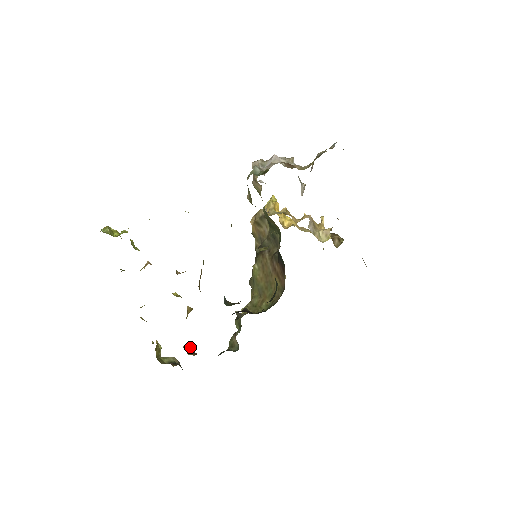
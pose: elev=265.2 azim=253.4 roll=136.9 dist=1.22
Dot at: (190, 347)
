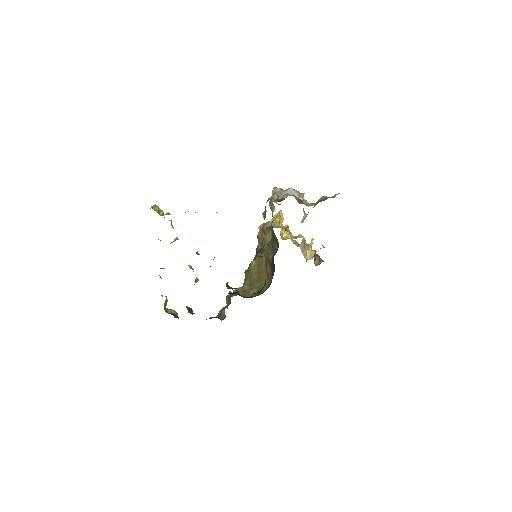
Dot at: occluded
